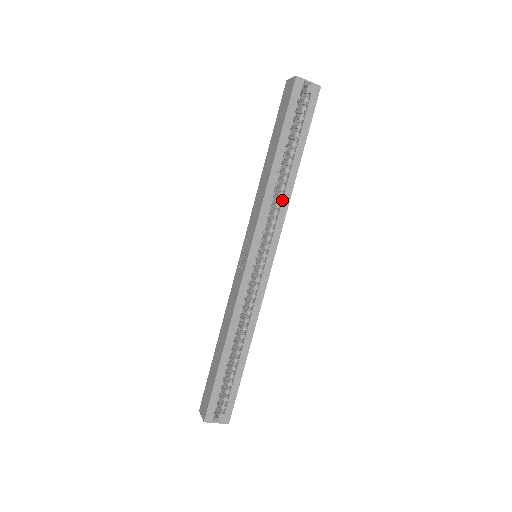
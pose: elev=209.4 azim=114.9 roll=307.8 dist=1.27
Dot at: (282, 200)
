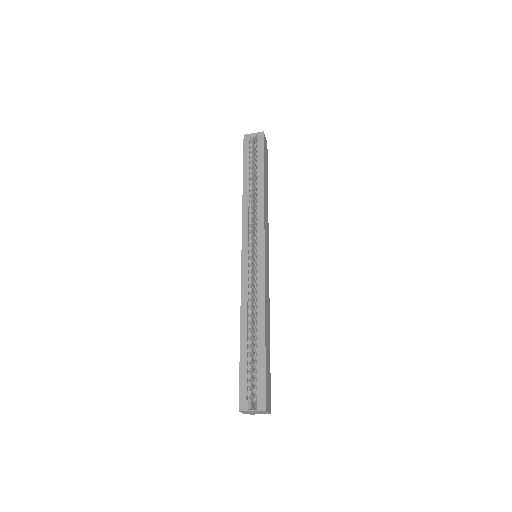
Dot at: (258, 205)
